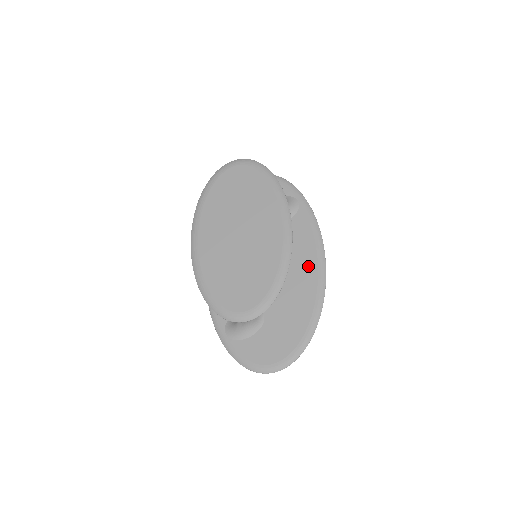
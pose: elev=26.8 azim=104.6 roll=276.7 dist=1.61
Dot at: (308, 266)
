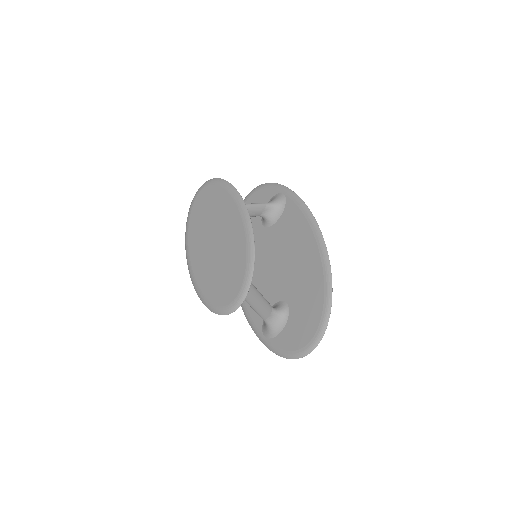
Dot at: (308, 243)
